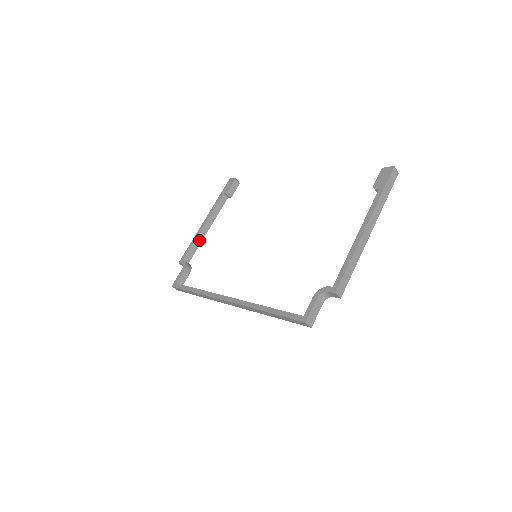
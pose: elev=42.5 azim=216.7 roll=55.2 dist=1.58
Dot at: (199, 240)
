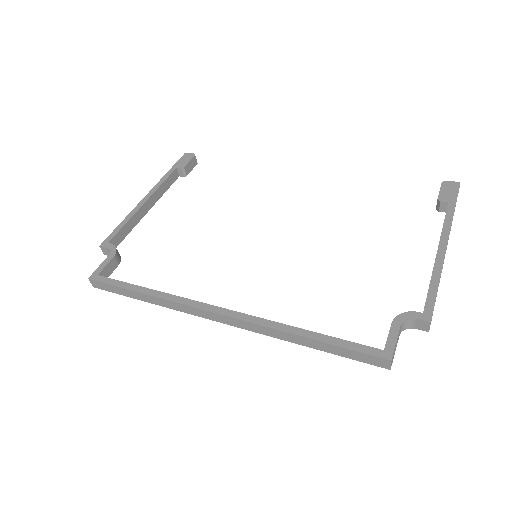
Dot at: (134, 221)
